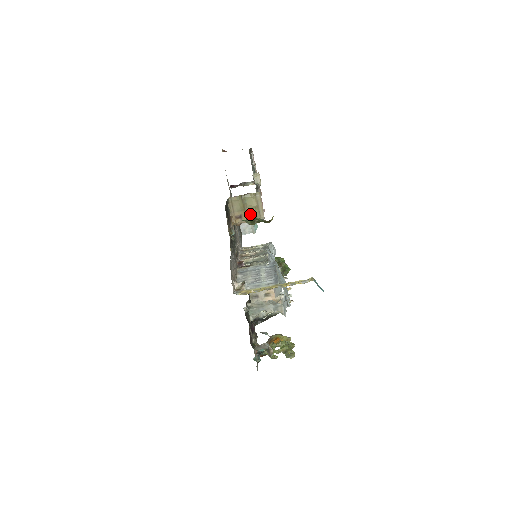
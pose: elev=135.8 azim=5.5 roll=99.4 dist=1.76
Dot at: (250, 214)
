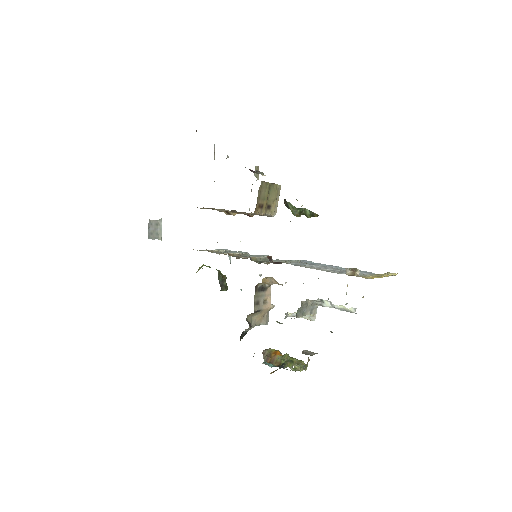
Dot at: (268, 206)
